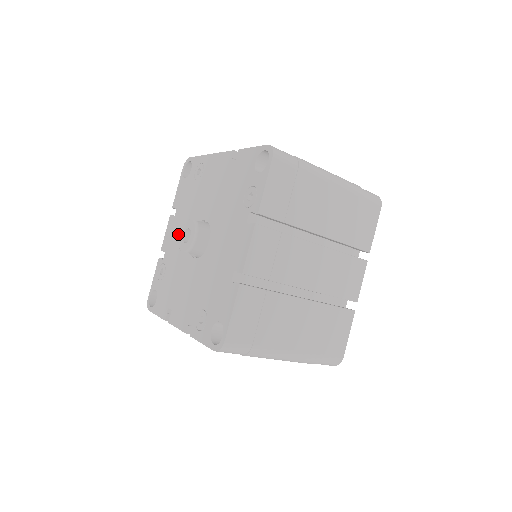
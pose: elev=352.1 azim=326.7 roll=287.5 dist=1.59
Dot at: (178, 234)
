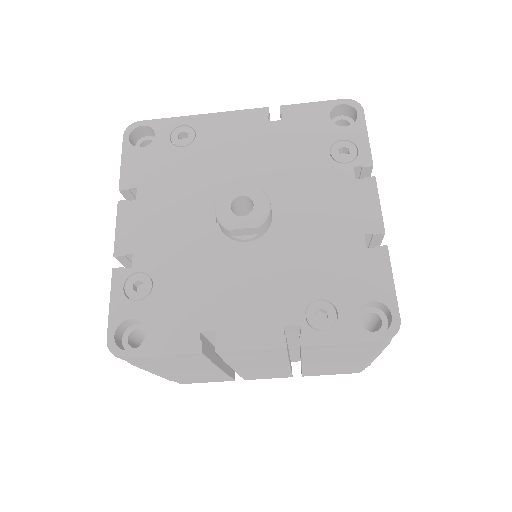
Dot at: (167, 221)
